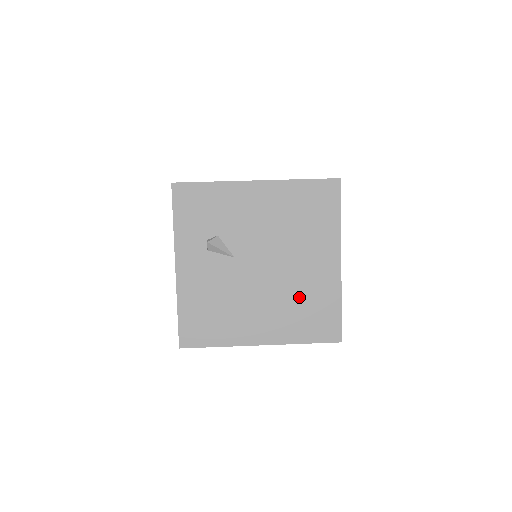
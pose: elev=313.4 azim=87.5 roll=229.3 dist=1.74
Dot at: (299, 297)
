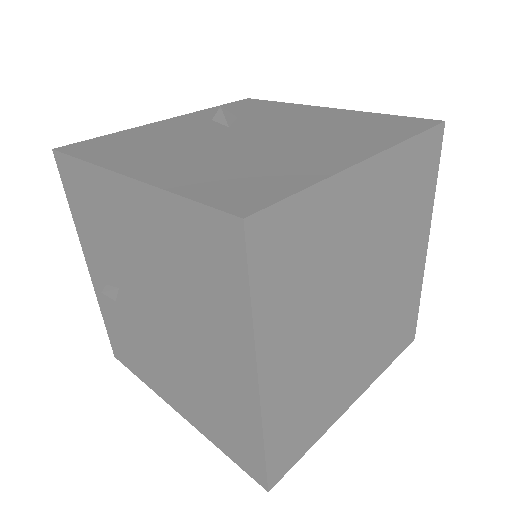
Dot at: (253, 162)
